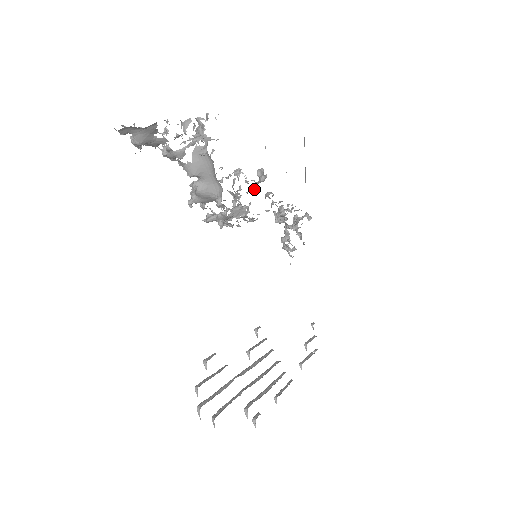
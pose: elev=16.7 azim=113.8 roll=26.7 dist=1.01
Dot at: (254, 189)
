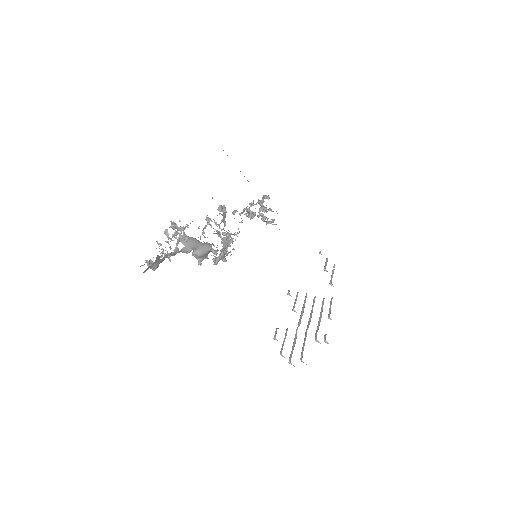
Dot at: (225, 224)
